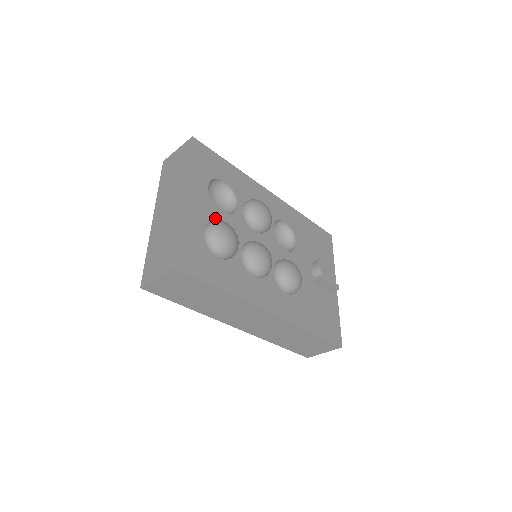
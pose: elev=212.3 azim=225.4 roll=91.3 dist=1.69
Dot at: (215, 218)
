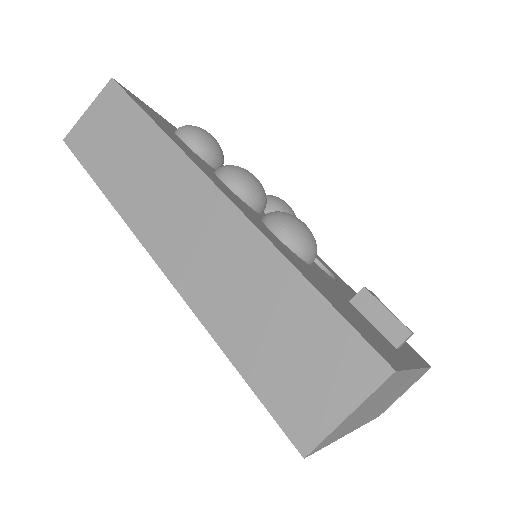
Dot at: occluded
